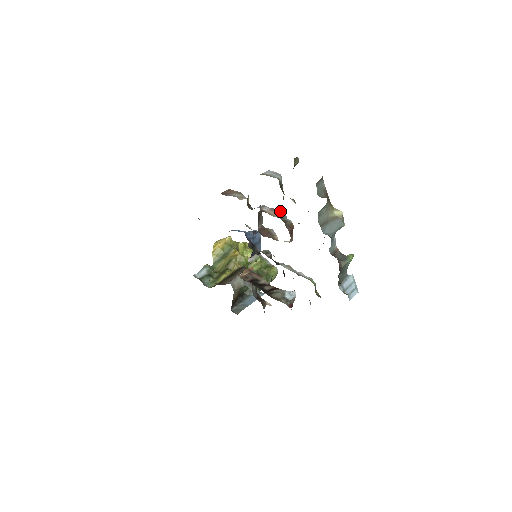
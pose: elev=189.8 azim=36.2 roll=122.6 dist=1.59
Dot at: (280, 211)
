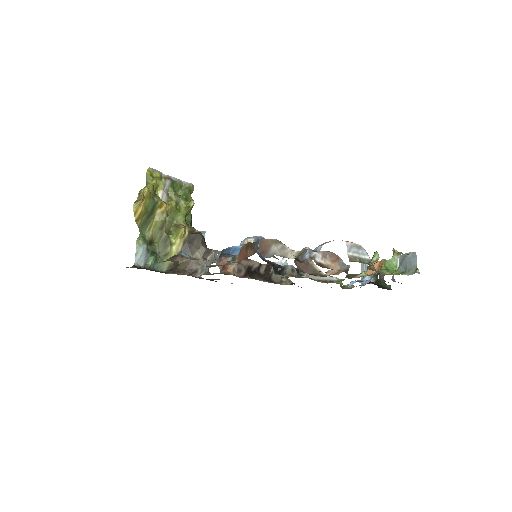
Dot at: (333, 255)
